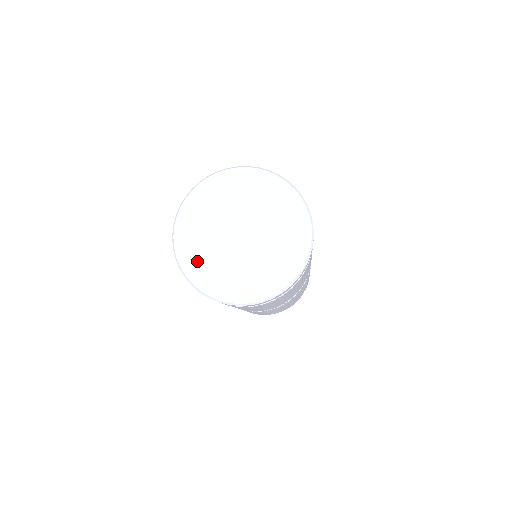
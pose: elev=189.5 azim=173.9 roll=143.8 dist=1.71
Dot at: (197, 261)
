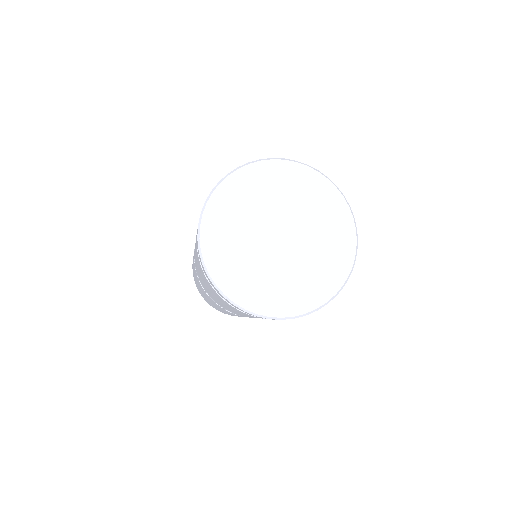
Dot at: (228, 206)
